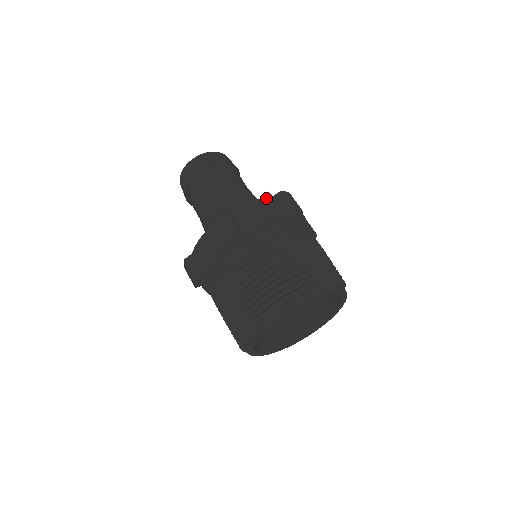
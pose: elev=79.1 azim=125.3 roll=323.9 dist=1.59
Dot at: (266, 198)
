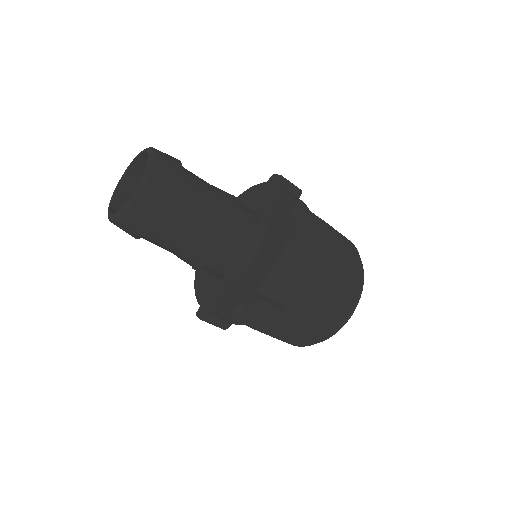
Dot at: (283, 249)
